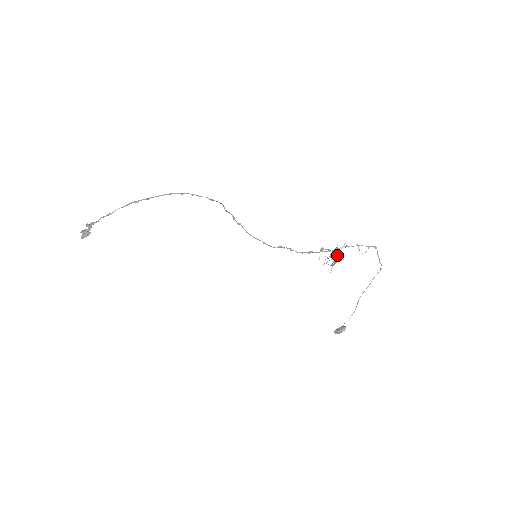
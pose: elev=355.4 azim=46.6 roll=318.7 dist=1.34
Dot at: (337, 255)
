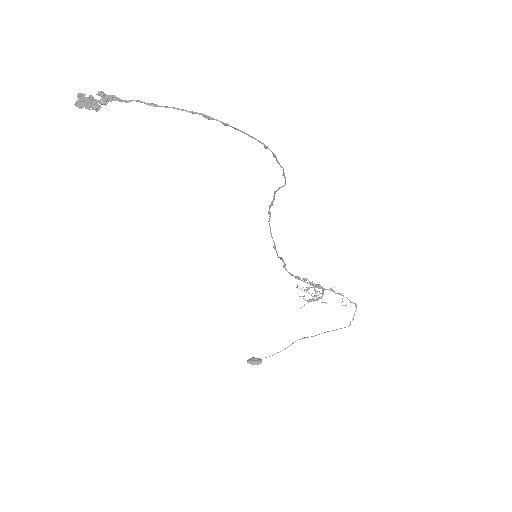
Dot at: (315, 293)
